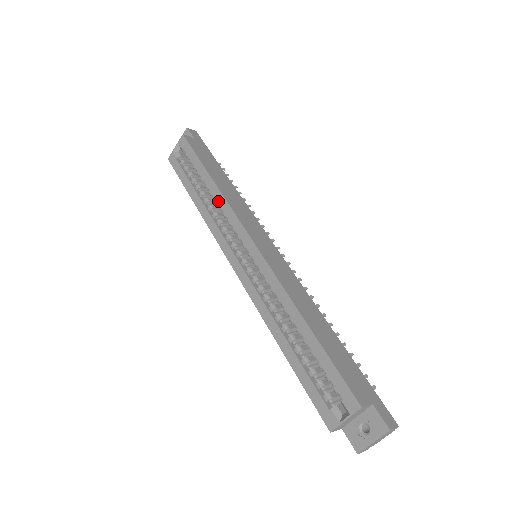
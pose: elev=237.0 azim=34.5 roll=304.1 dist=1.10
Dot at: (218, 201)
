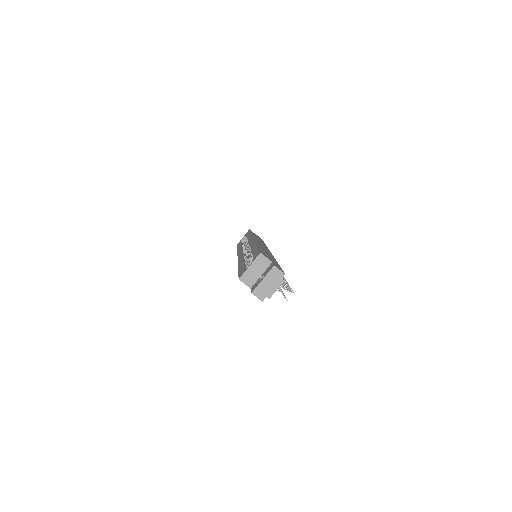
Dot at: (248, 238)
